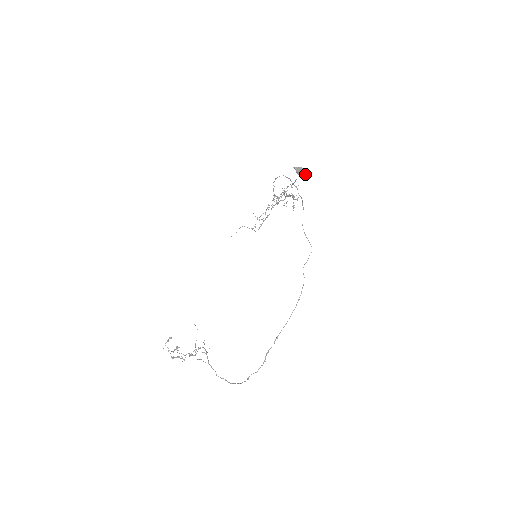
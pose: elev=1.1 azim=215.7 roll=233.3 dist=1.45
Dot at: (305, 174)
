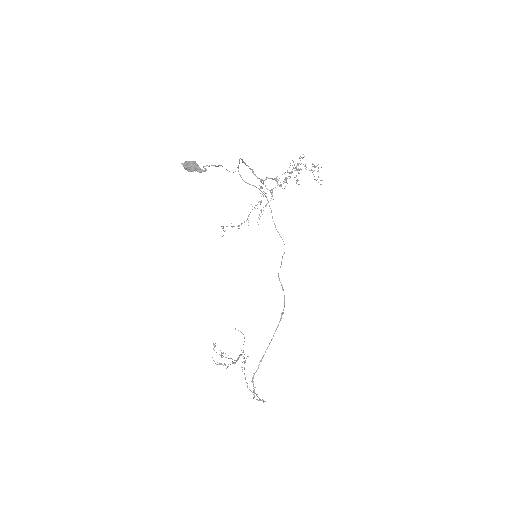
Dot at: (197, 168)
